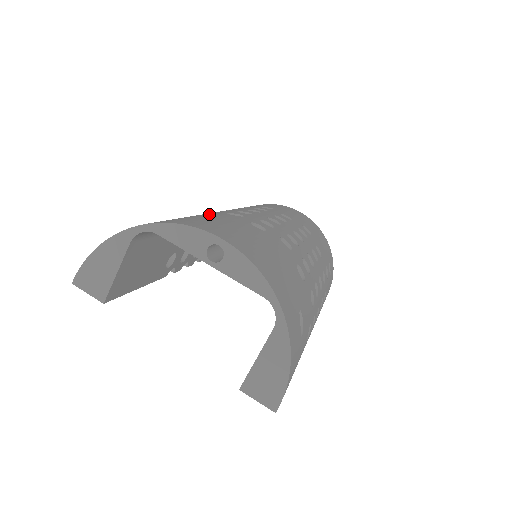
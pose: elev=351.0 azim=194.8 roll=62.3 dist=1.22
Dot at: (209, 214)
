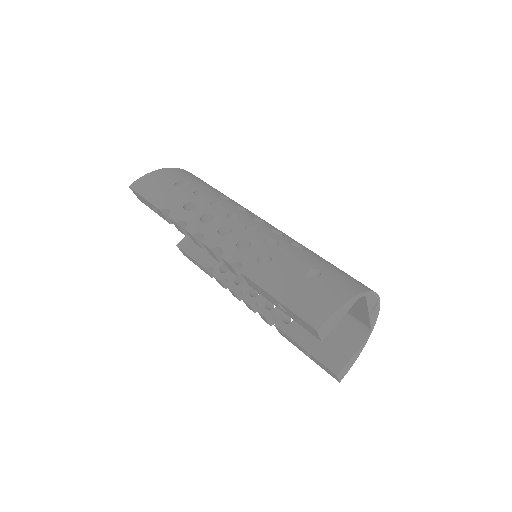
Dot at: (307, 249)
